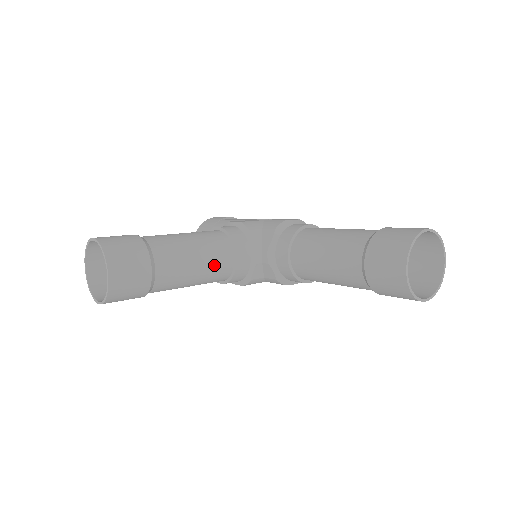
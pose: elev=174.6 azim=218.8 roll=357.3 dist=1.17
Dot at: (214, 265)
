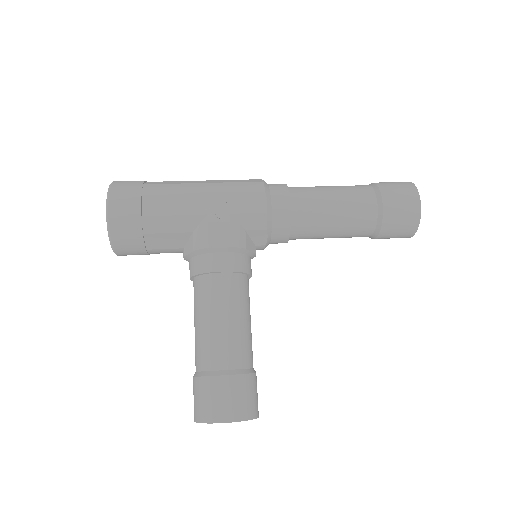
Dot at: occluded
